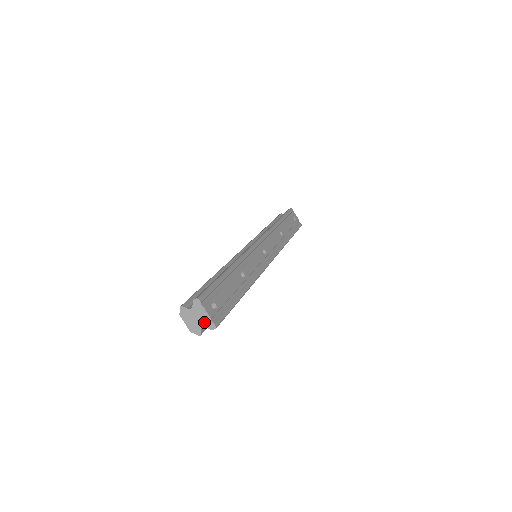
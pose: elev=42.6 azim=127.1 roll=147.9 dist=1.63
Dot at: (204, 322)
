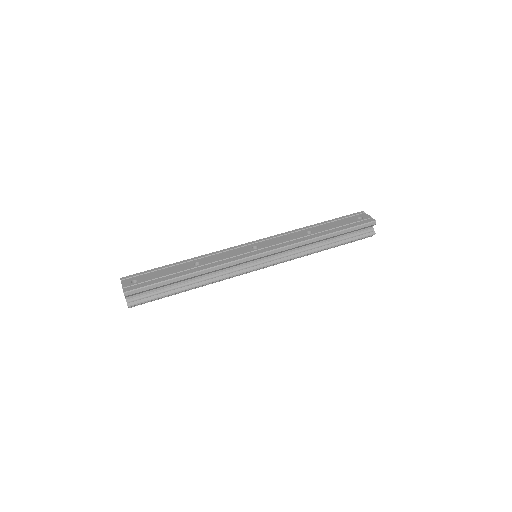
Dot at: occluded
